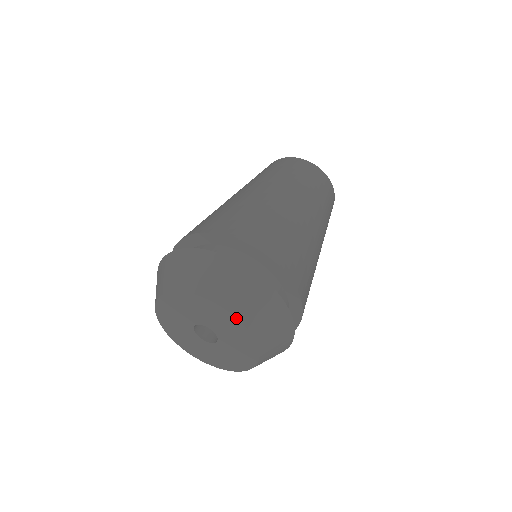
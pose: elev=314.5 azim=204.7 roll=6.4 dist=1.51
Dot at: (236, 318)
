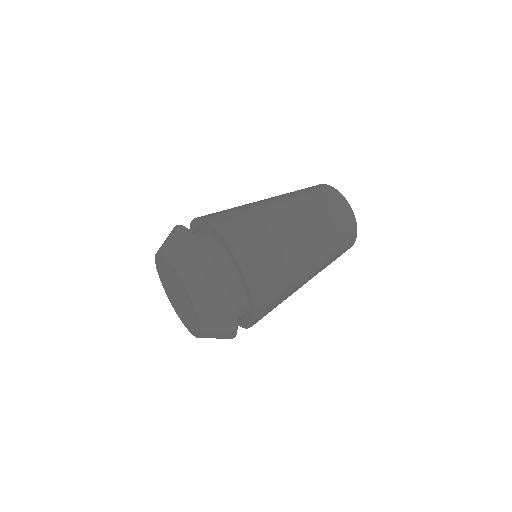
Dot at: (175, 270)
